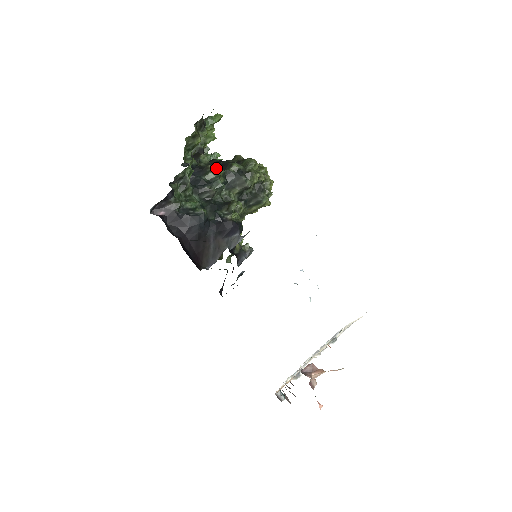
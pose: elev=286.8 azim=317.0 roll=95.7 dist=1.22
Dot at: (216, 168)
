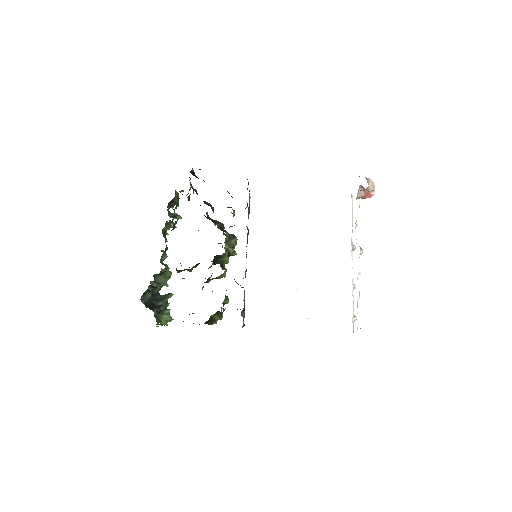
Dot at: occluded
